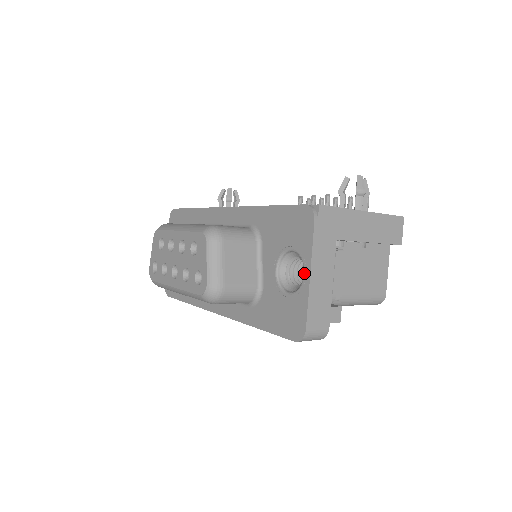
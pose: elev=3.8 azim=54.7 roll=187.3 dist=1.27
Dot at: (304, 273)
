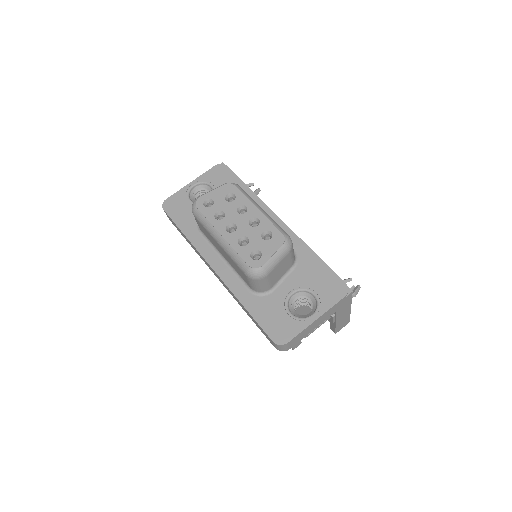
Dot at: (313, 314)
